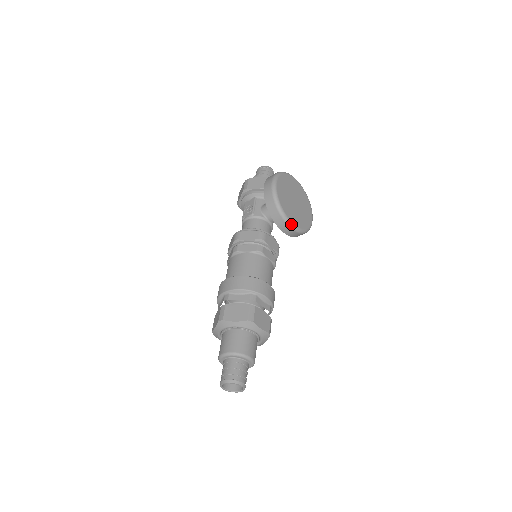
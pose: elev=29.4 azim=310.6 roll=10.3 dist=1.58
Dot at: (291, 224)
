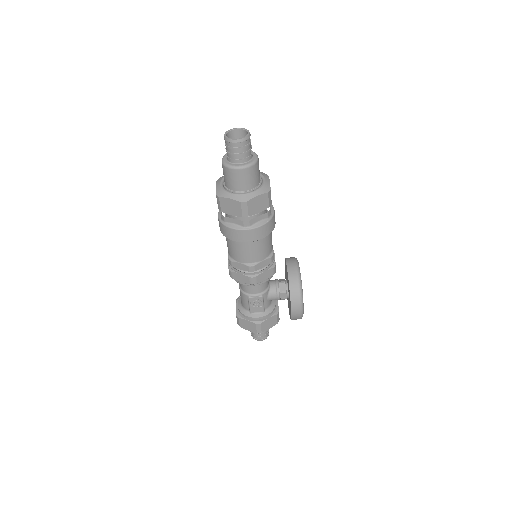
Dot at: (298, 265)
